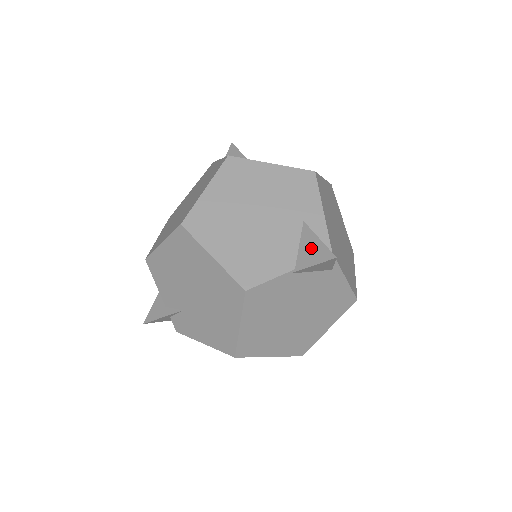
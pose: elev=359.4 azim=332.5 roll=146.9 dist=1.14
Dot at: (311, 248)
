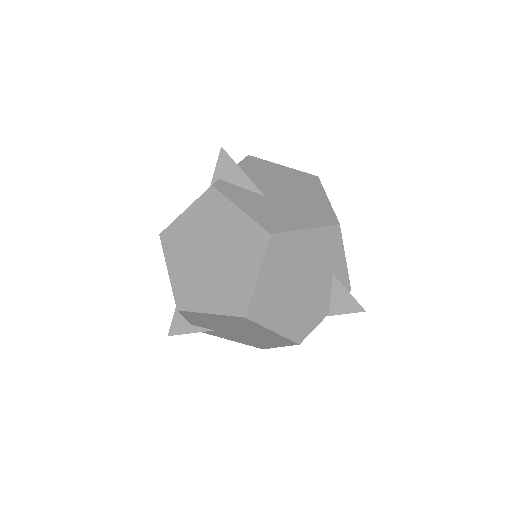
Dot at: (343, 300)
